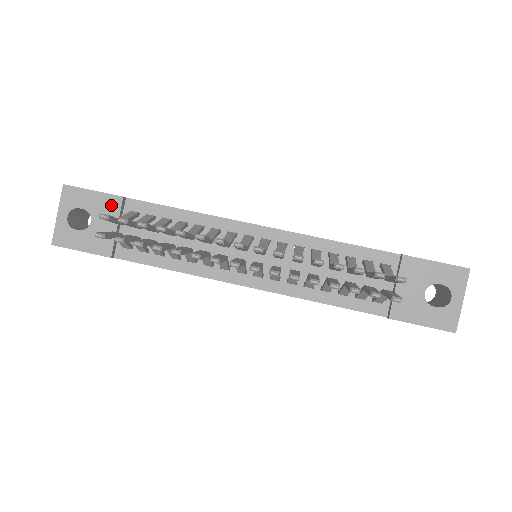
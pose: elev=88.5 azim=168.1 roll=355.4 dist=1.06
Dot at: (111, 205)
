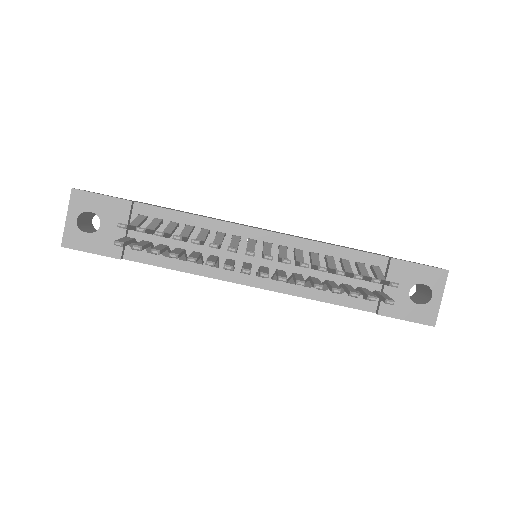
Dot at: (120, 209)
